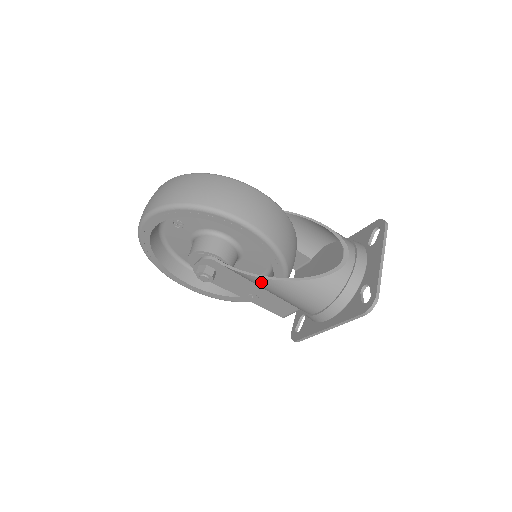
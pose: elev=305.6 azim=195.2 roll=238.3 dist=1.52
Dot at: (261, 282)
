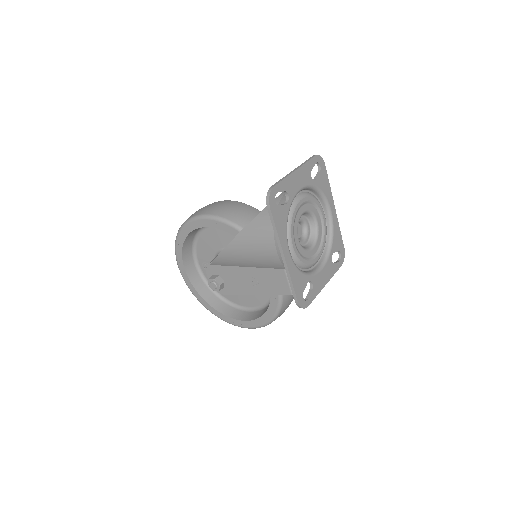
Dot at: (230, 254)
